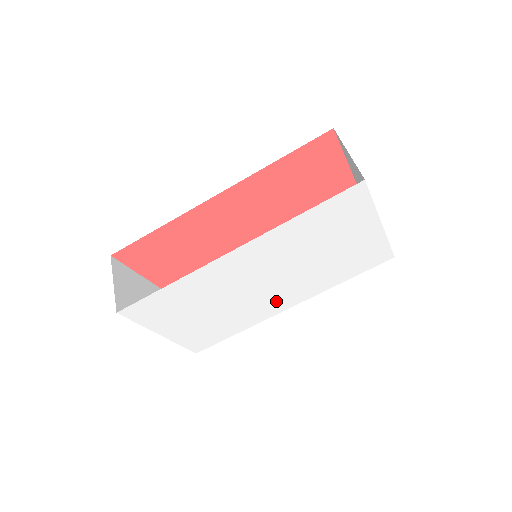
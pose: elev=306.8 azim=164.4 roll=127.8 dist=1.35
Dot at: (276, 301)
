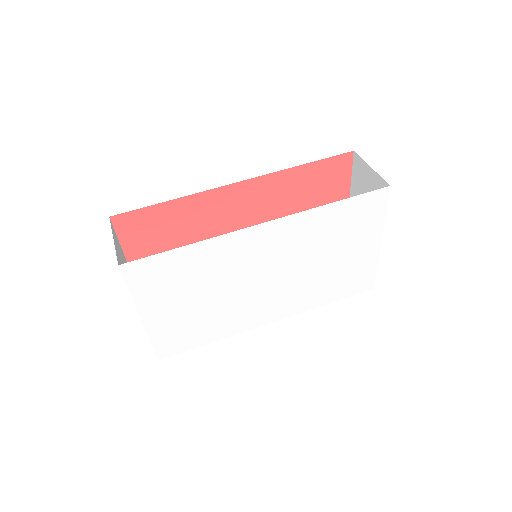
Dot at: (264, 308)
